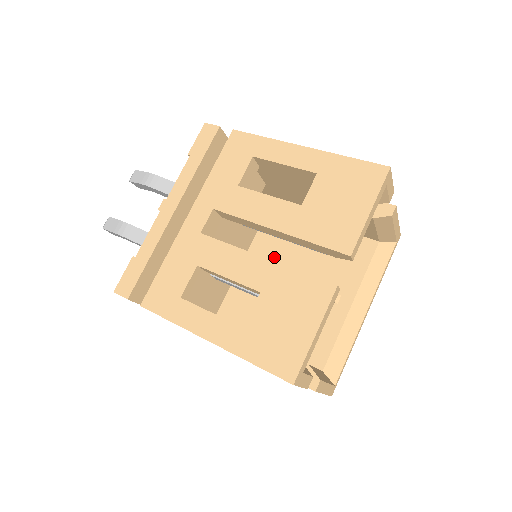
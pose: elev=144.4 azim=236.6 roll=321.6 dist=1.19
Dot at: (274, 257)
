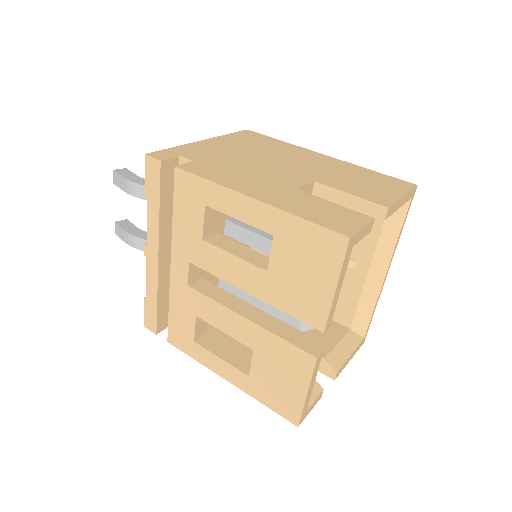
Dot at: occluded
